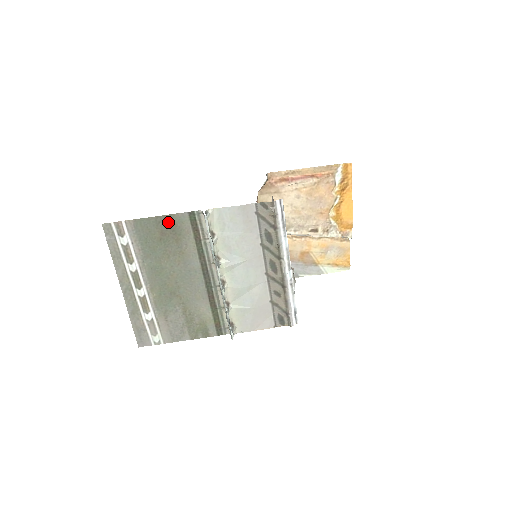
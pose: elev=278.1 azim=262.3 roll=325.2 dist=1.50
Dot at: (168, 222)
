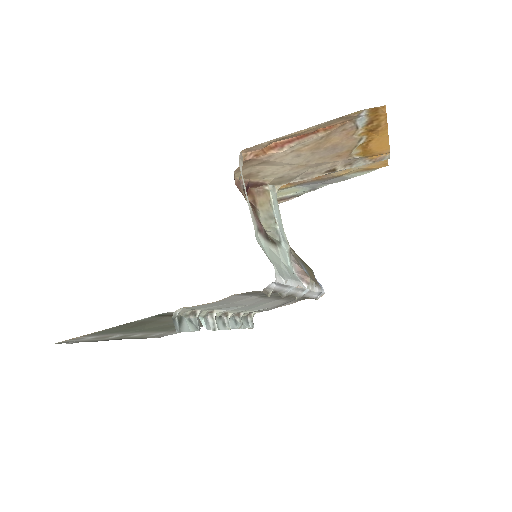
Dot at: (131, 324)
